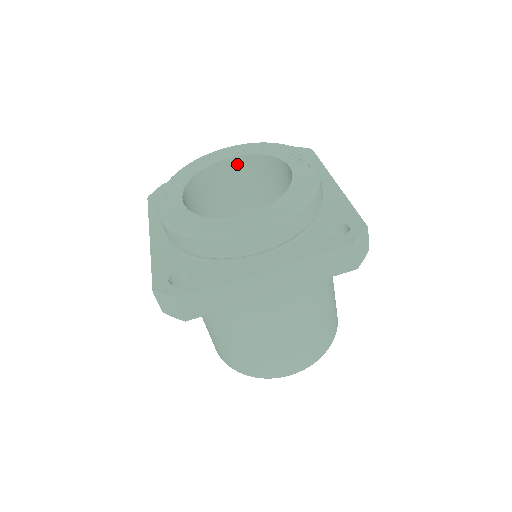
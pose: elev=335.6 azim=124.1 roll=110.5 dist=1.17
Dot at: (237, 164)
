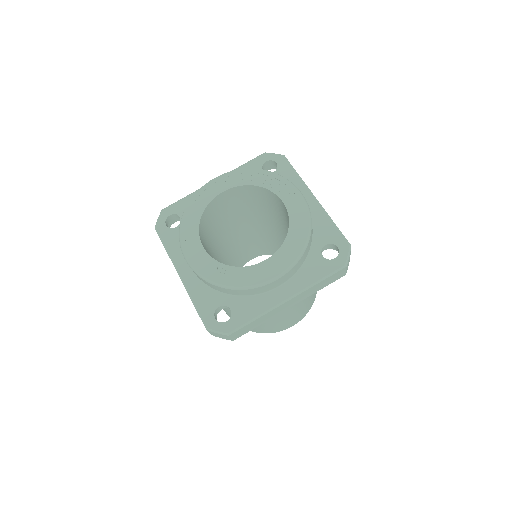
Dot at: (231, 193)
